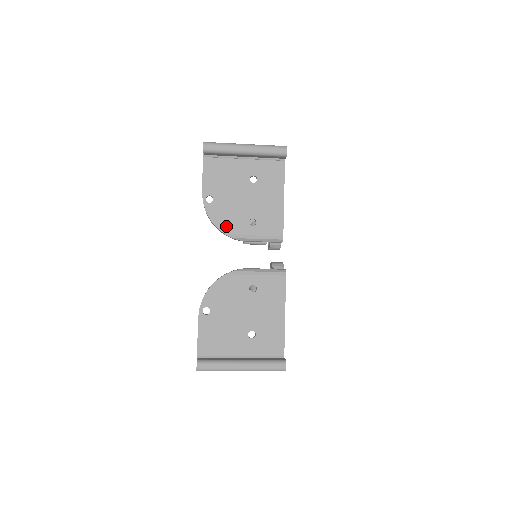
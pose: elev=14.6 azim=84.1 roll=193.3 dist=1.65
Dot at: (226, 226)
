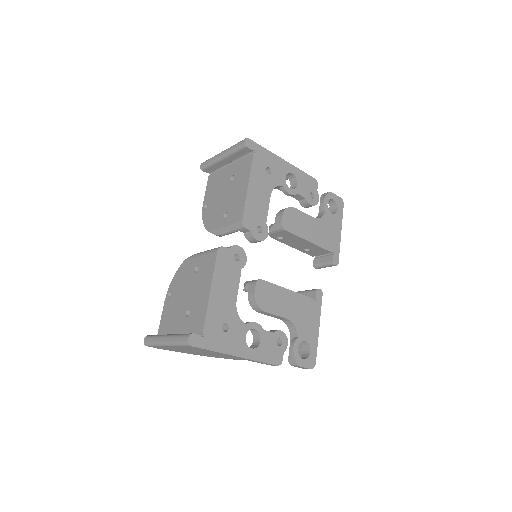
Dot at: (210, 225)
